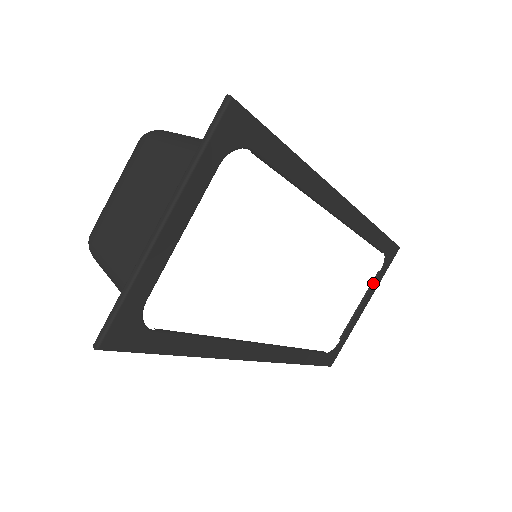
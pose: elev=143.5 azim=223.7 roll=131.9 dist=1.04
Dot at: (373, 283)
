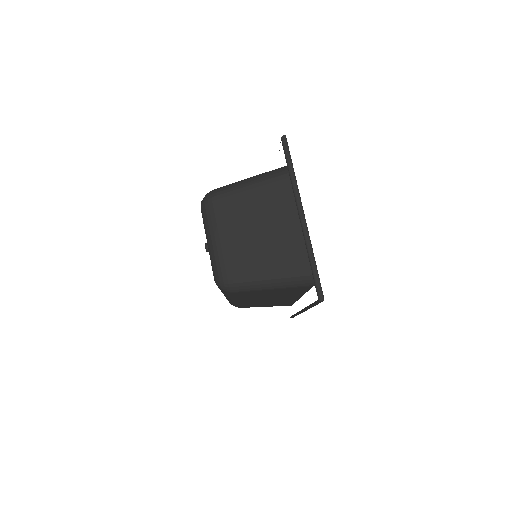
Dot at: occluded
